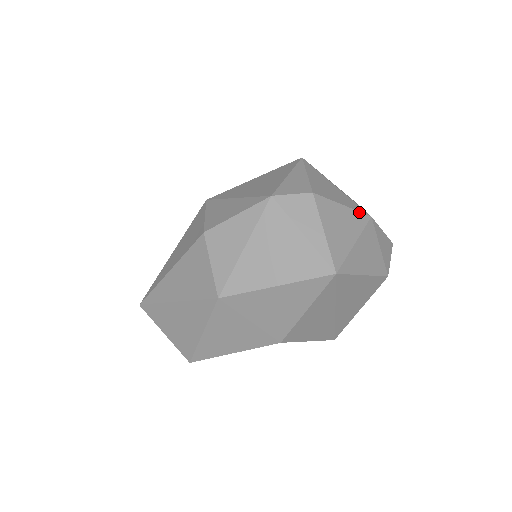
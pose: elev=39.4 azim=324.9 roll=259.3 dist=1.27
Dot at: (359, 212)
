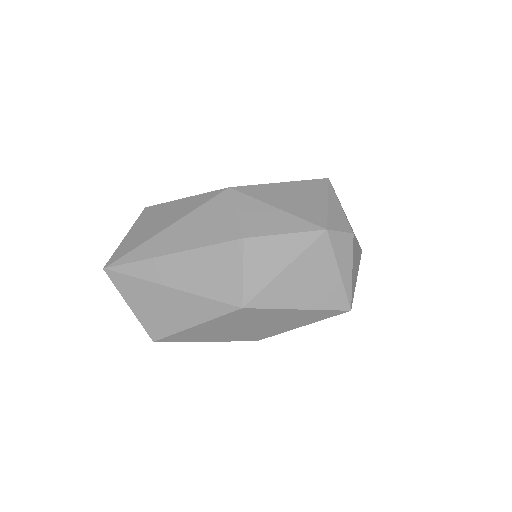
Dot at: (360, 247)
